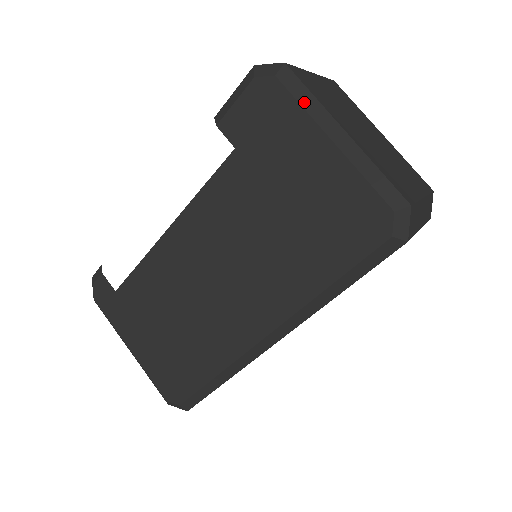
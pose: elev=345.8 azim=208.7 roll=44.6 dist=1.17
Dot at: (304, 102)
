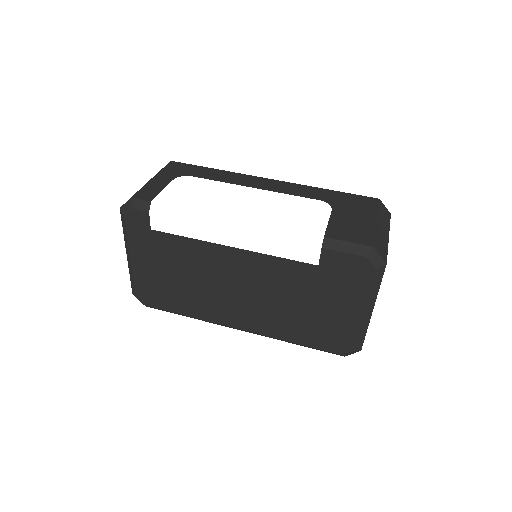
Dot at: (373, 289)
